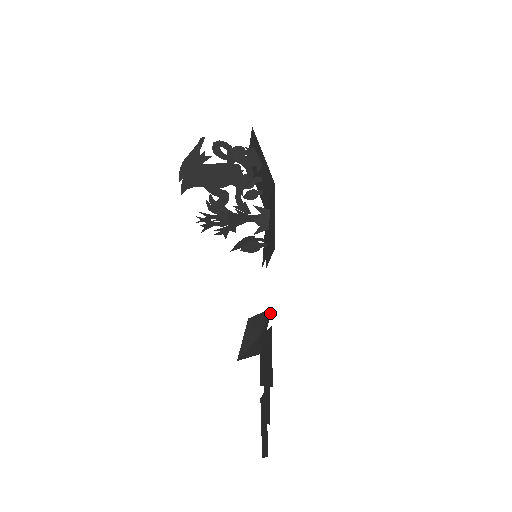
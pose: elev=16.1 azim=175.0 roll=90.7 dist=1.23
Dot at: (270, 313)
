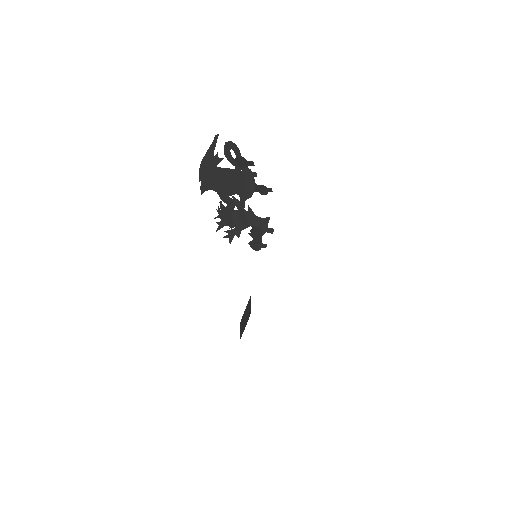
Dot at: occluded
